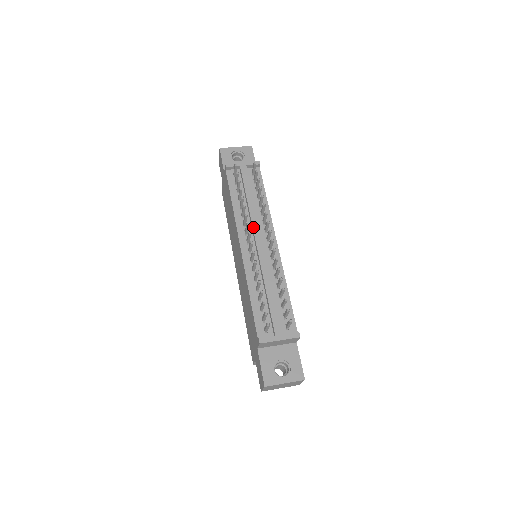
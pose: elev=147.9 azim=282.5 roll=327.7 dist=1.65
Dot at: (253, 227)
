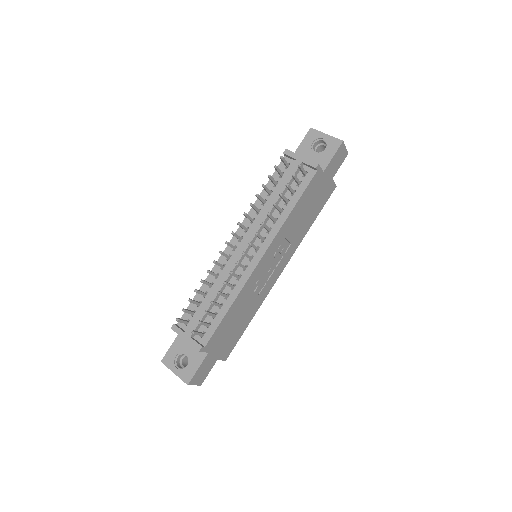
Dot at: (252, 229)
